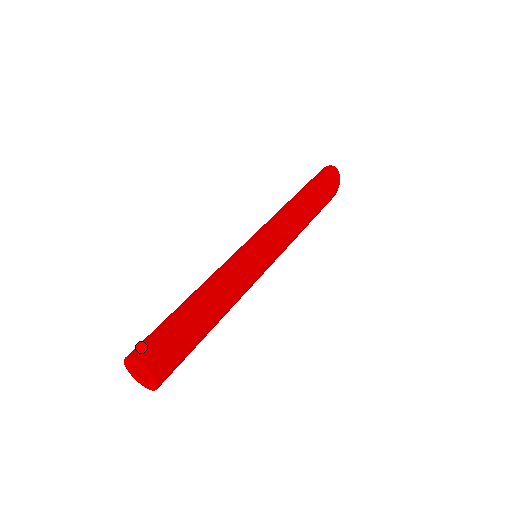
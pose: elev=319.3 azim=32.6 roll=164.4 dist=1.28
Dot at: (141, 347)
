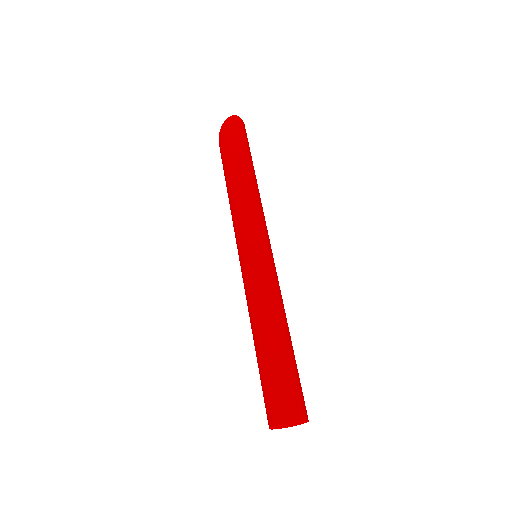
Dot at: (296, 407)
